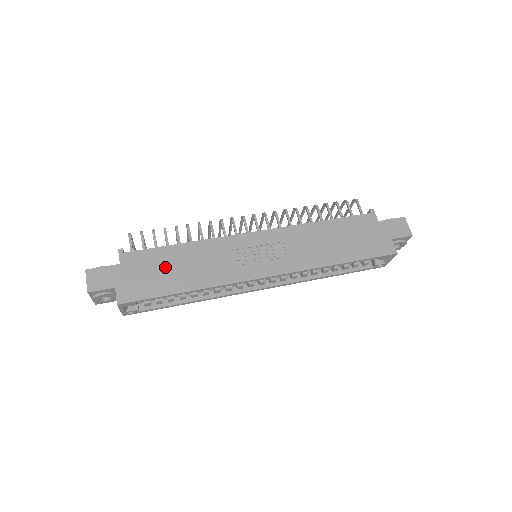
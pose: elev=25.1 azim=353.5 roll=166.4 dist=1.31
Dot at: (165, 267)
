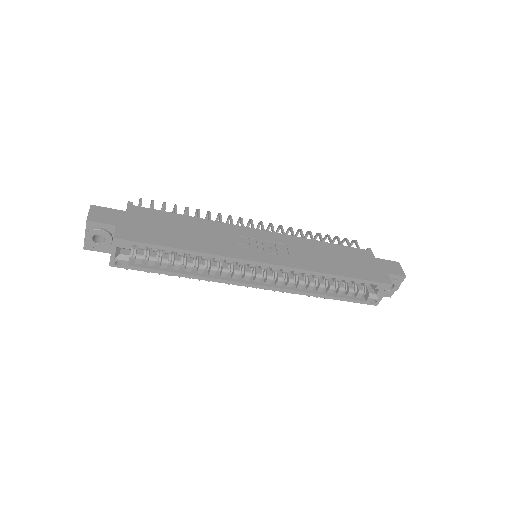
Dot at: (170, 227)
